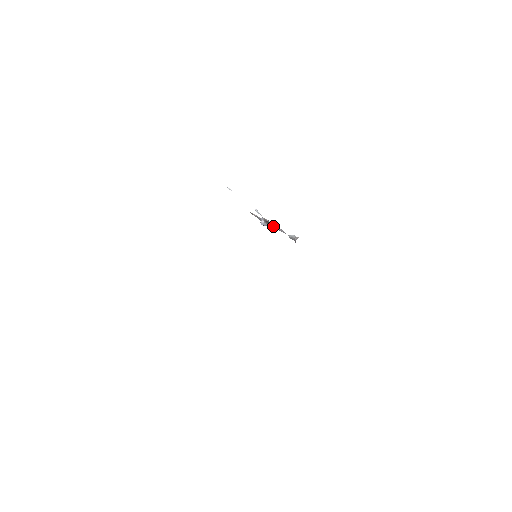
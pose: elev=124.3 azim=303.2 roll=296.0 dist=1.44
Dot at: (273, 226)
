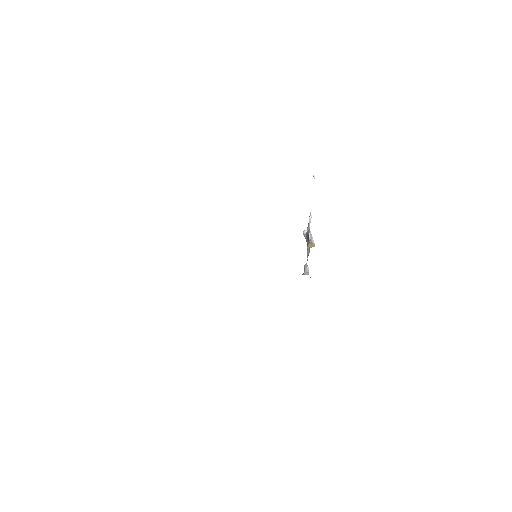
Dot at: (308, 243)
